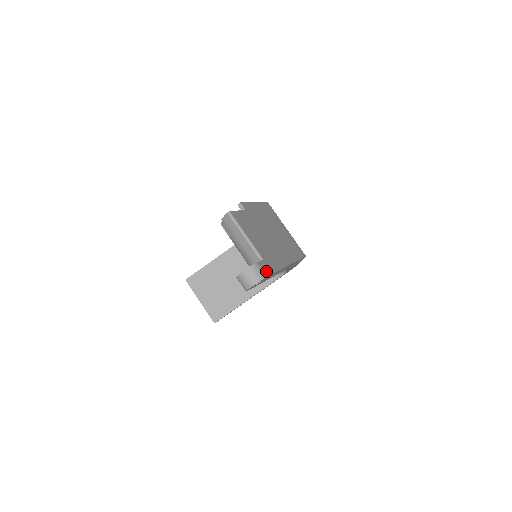
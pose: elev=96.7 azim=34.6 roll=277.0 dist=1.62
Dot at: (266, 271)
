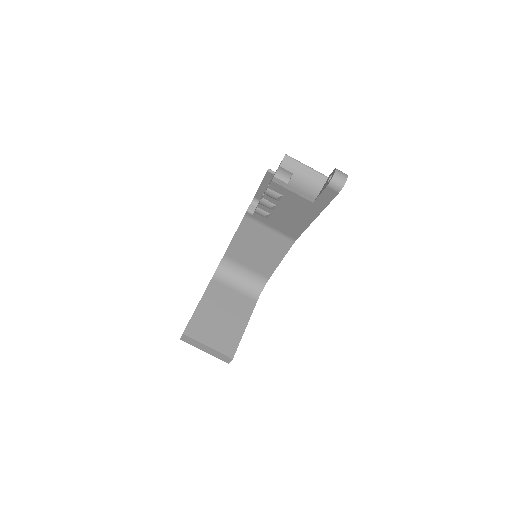
Dot at: occluded
